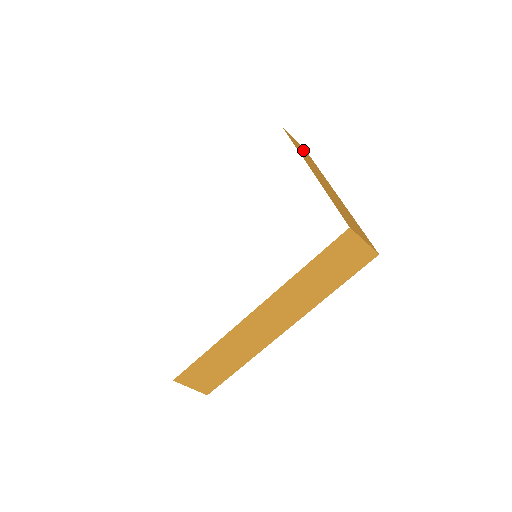
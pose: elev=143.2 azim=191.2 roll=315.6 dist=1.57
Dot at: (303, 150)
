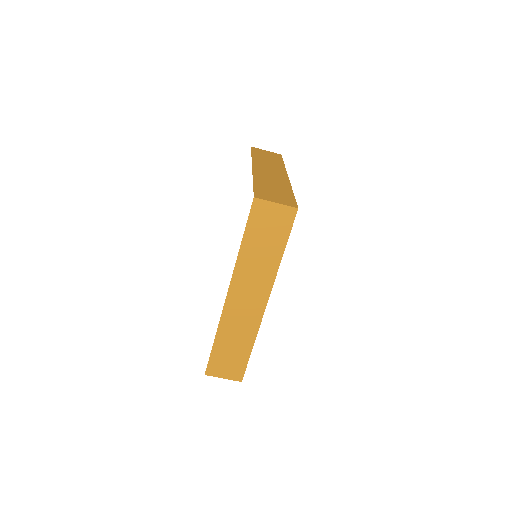
Dot at: (271, 155)
